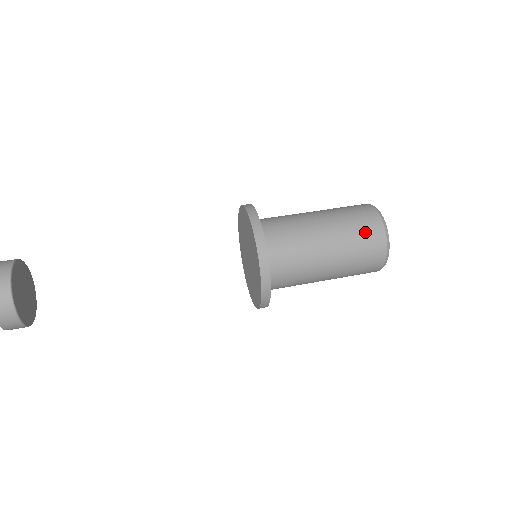
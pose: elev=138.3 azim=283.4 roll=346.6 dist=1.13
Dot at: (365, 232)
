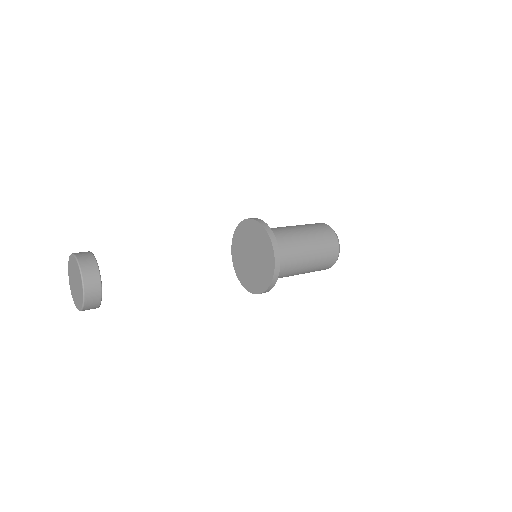
Dot at: (328, 246)
